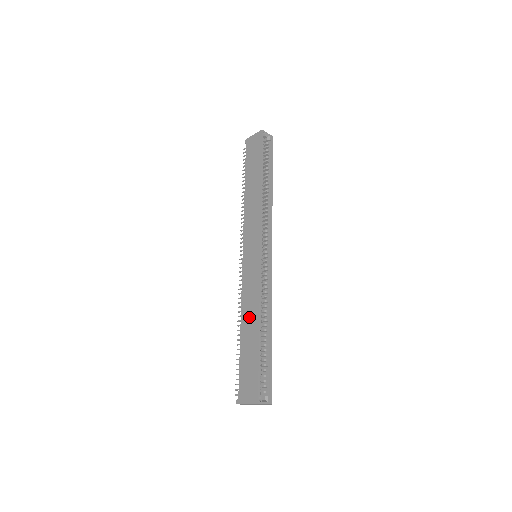
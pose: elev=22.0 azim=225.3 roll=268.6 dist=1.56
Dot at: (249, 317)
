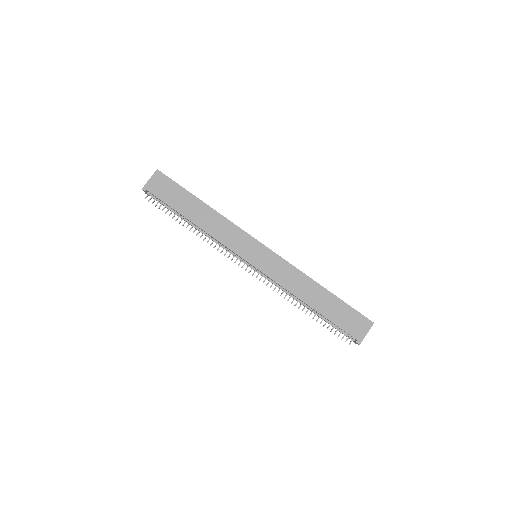
Dot at: (306, 290)
